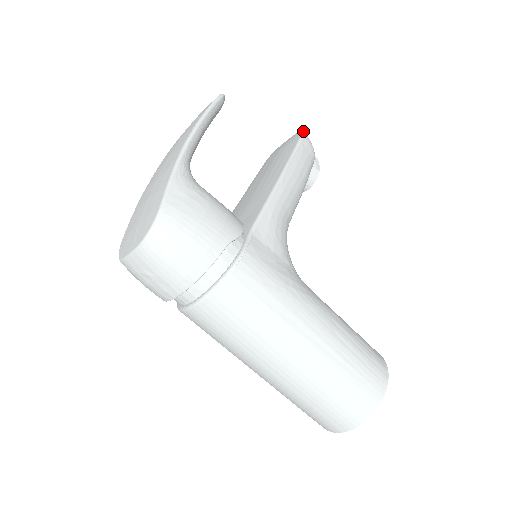
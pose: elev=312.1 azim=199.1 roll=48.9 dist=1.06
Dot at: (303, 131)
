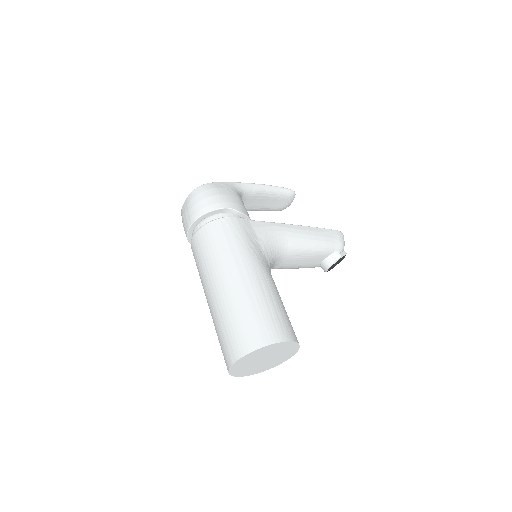
Dot at: (340, 231)
